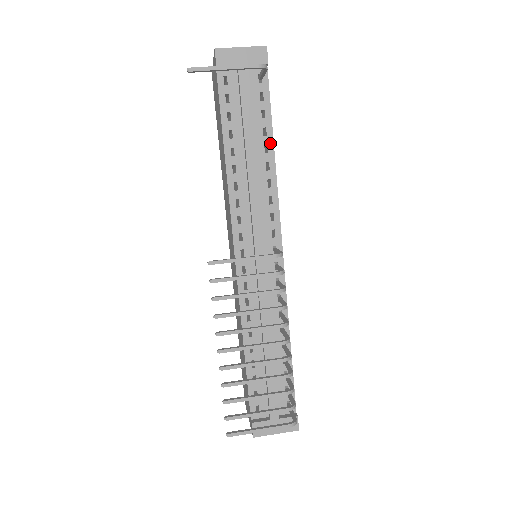
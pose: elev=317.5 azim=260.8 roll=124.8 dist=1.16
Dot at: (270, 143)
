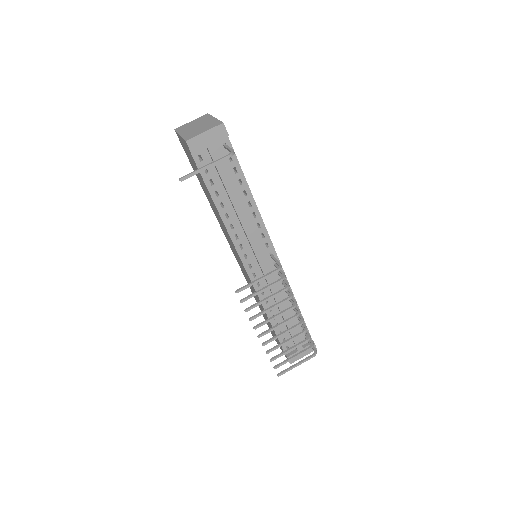
Dot at: (246, 188)
